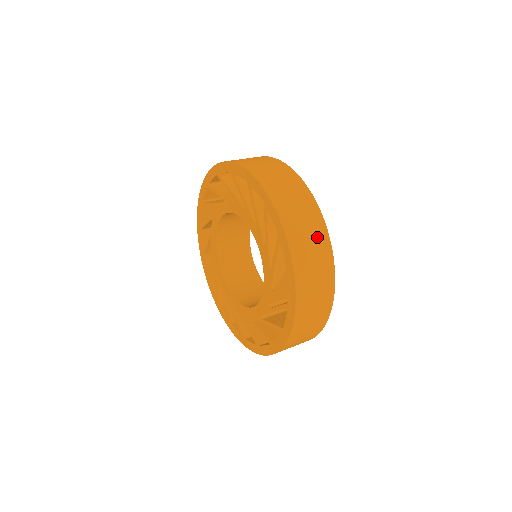
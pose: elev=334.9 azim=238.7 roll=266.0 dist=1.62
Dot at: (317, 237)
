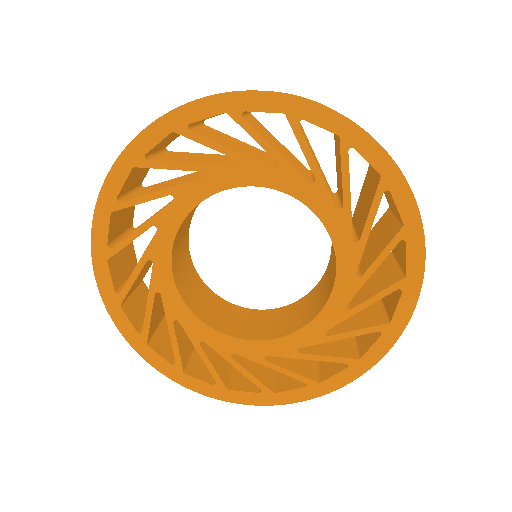
Dot at: occluded
